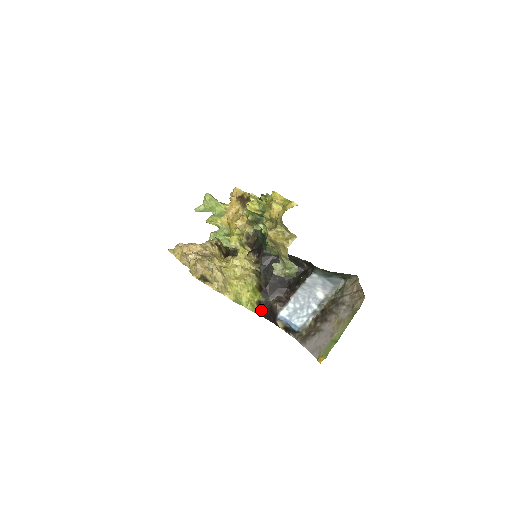
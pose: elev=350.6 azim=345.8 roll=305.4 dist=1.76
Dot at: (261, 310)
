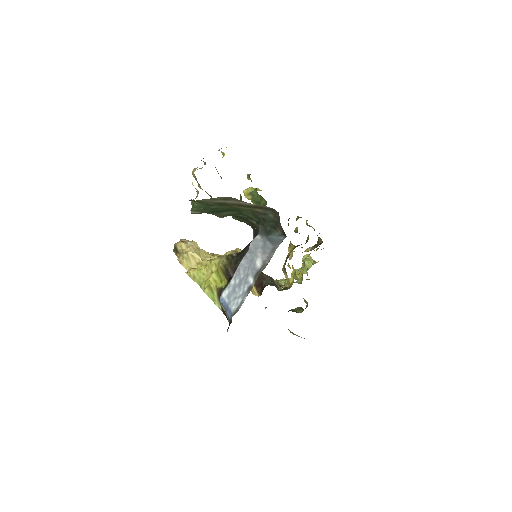
Dot at: occluded
